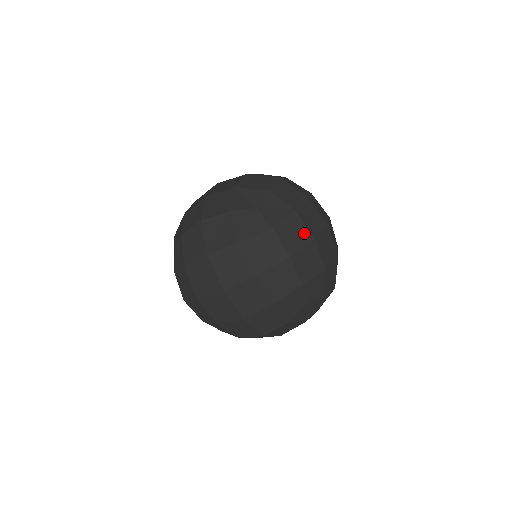
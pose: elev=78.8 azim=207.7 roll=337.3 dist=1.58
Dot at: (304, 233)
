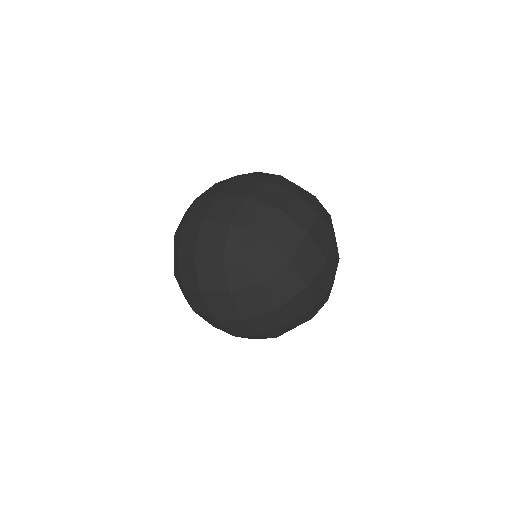
Dot at: (296, 283)
